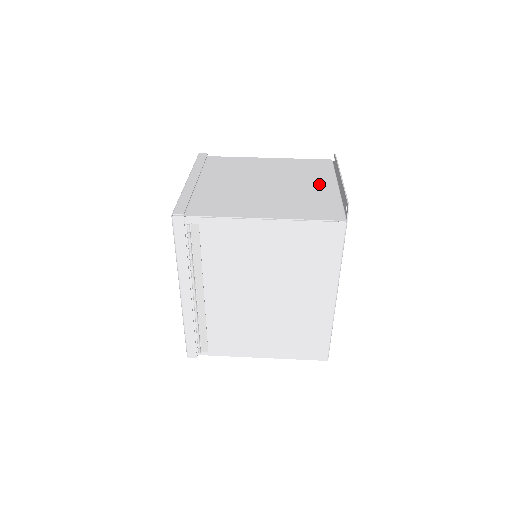
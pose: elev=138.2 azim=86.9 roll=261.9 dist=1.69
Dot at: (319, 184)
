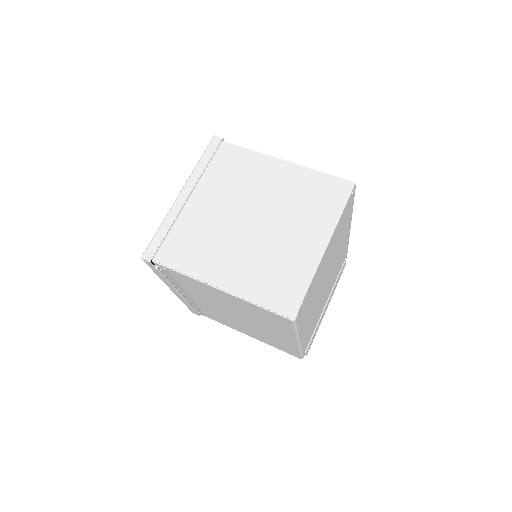
Dot at: (308, 237)
